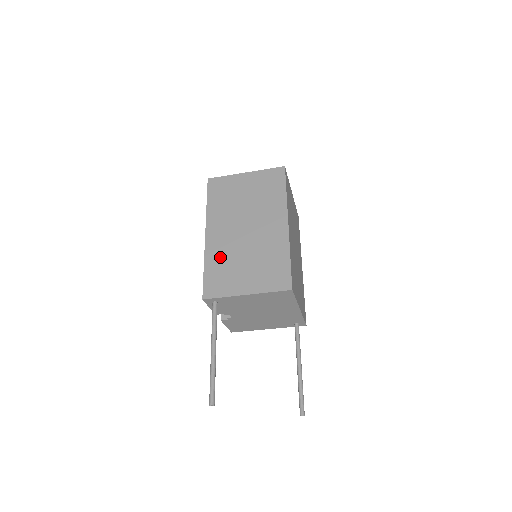
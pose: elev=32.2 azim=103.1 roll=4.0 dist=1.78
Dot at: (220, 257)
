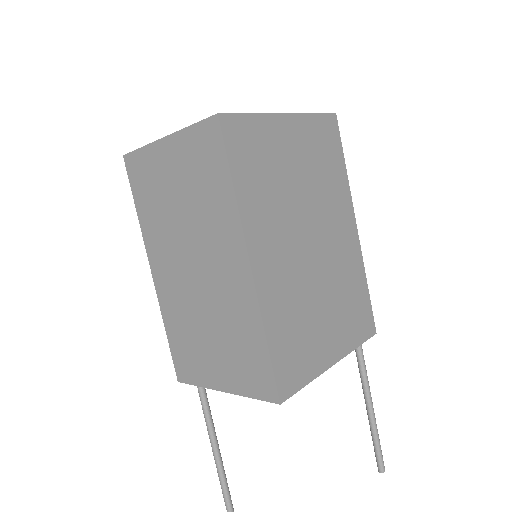
Dot at: (177, 318)
